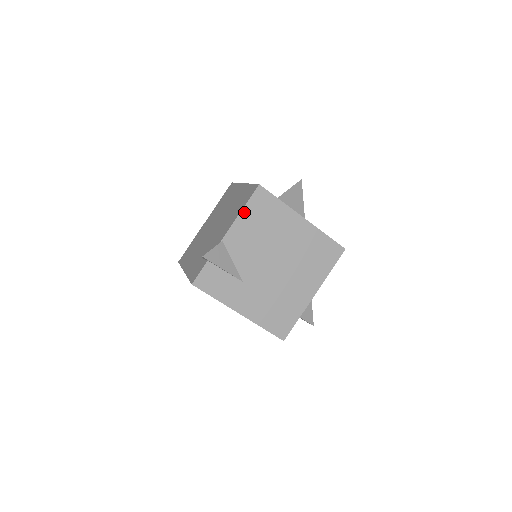
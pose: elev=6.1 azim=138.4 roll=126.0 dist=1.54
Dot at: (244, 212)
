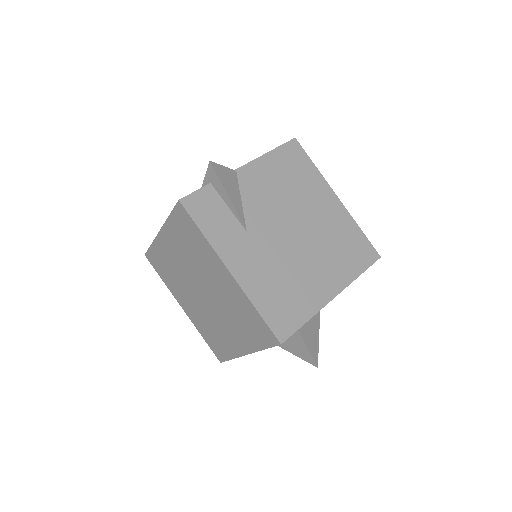
Dot at: (271, 155)
